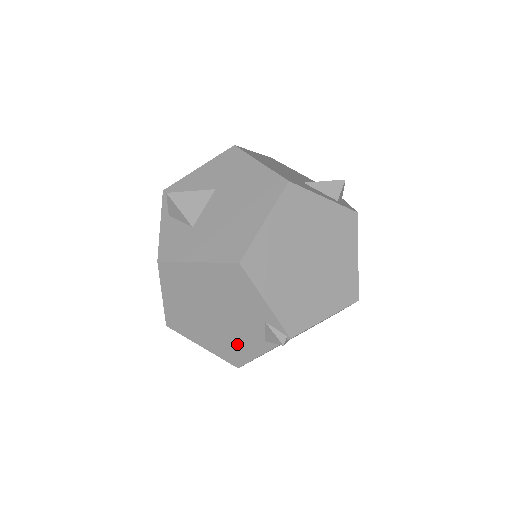
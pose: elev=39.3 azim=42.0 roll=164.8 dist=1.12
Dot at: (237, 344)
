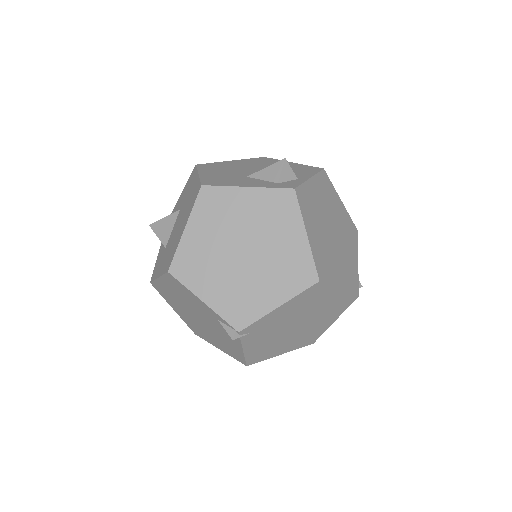
Dot at: (227, 343)
